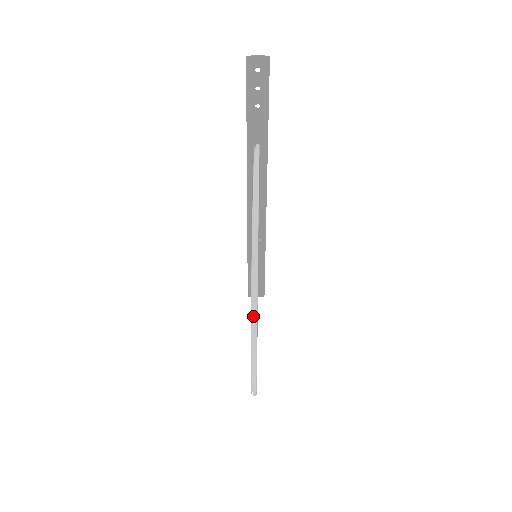
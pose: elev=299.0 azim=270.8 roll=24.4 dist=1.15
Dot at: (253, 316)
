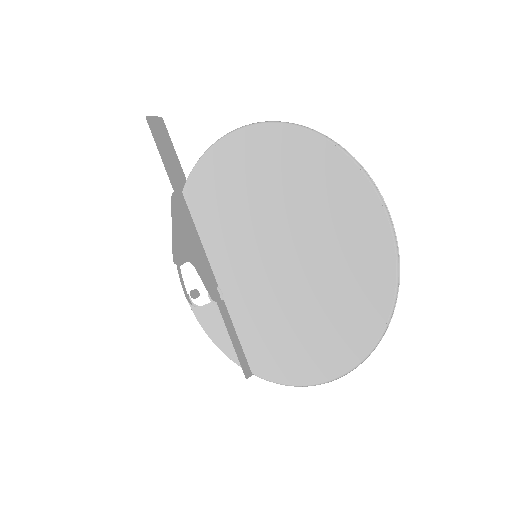
Dot at: (354, 158)
